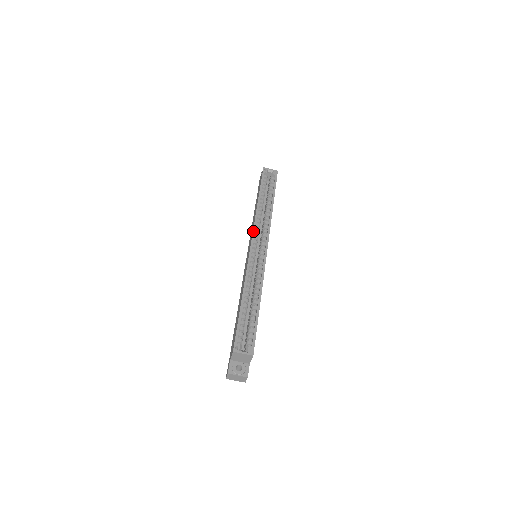
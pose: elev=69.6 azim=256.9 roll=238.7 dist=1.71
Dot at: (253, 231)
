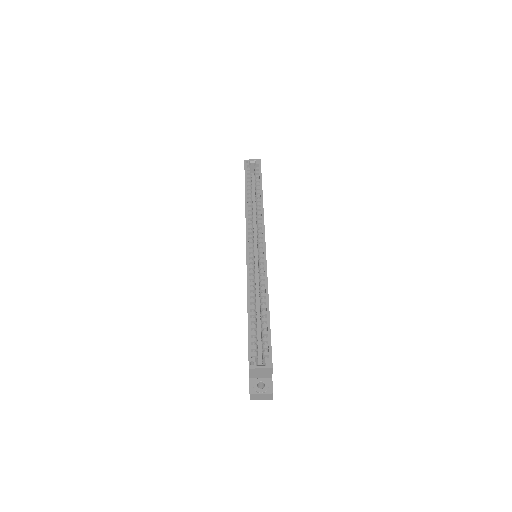
Dot at: (246, 230)
